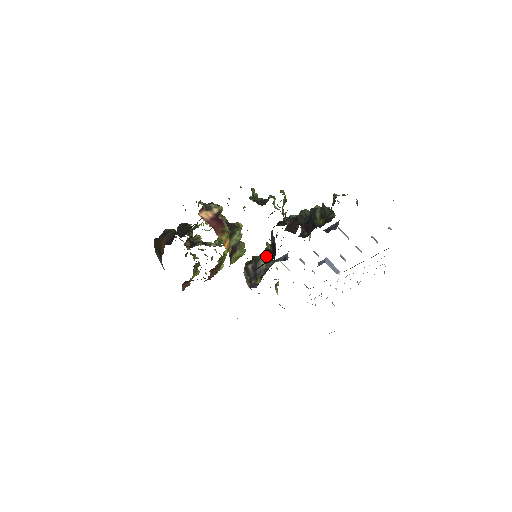
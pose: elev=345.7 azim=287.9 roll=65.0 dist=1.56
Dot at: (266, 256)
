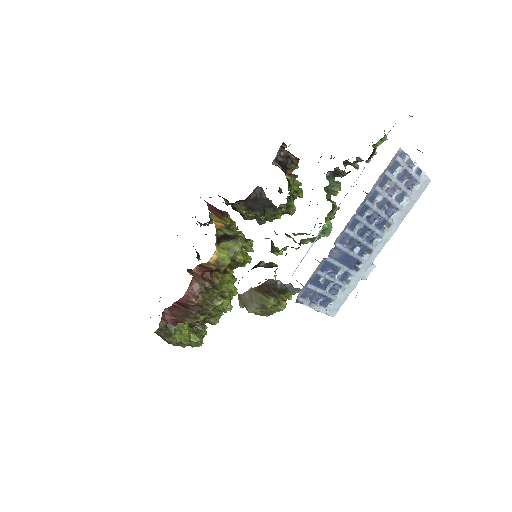
Dot at: (271, 263)
